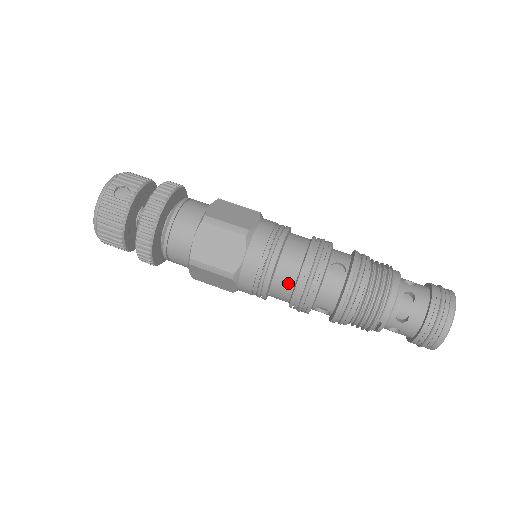
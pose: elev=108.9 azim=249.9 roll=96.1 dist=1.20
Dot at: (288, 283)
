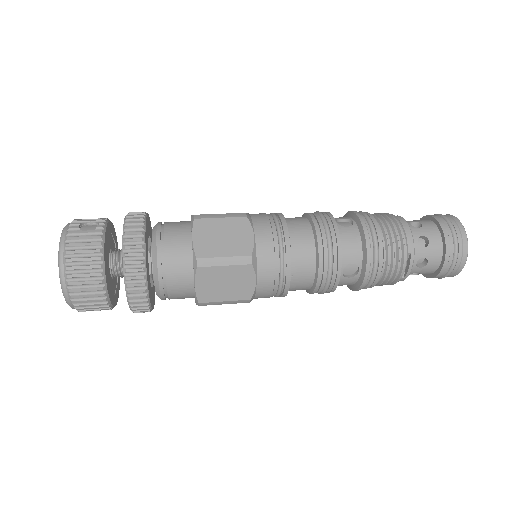
Dot at: (308, 248)
